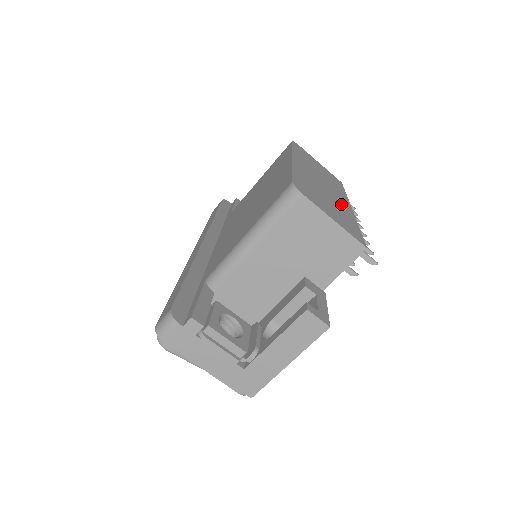
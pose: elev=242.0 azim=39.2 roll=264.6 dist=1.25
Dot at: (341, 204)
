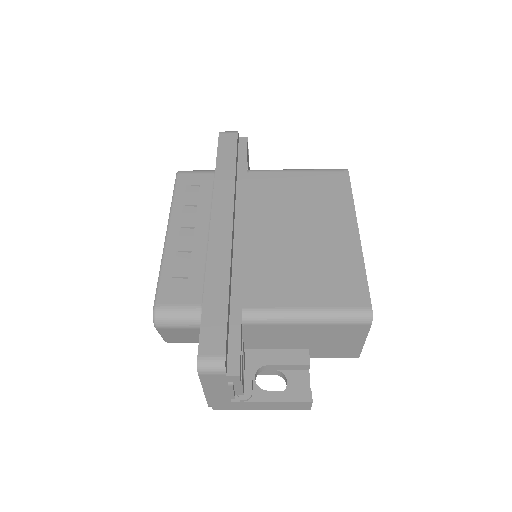
Dot at: occluded
